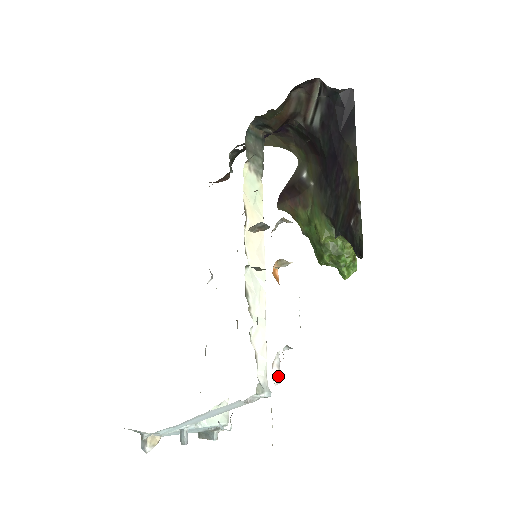
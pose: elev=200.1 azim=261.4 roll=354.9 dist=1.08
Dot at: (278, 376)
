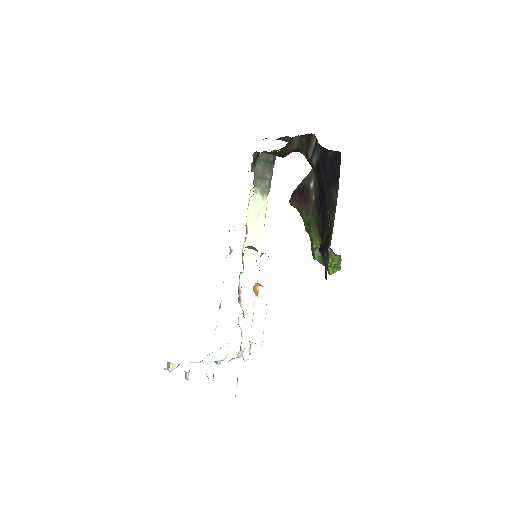
Dot at: (248, 355)
